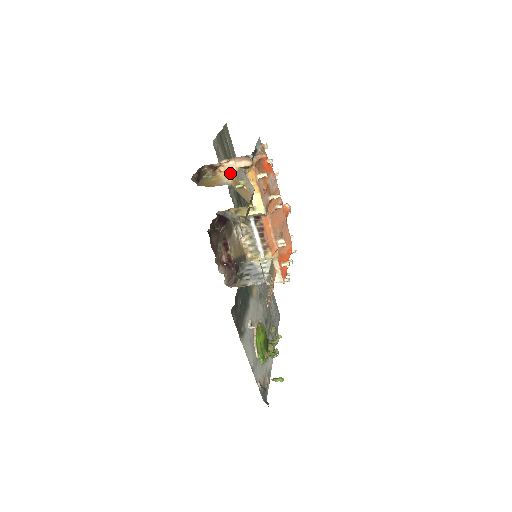
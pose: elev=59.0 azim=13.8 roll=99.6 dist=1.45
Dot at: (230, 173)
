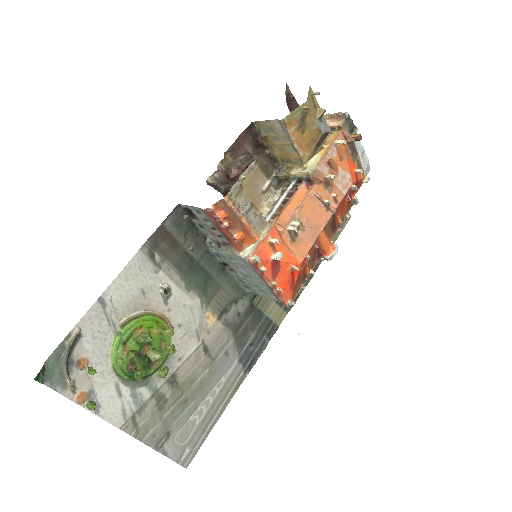
Dot at: occluded
